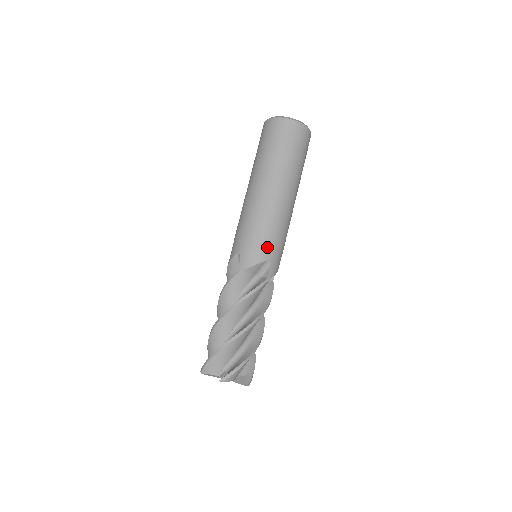
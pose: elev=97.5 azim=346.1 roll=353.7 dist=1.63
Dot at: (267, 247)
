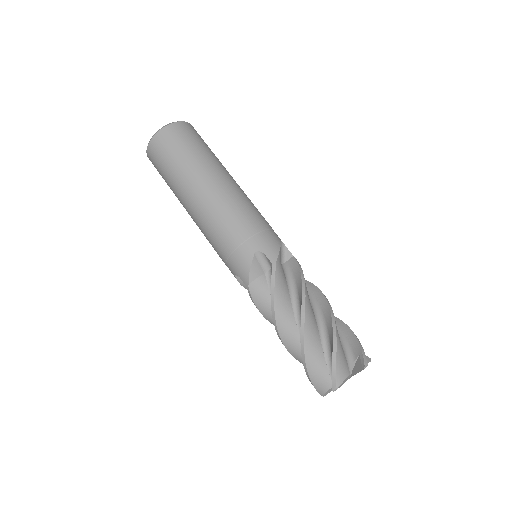
Dot at: (270, 230)
